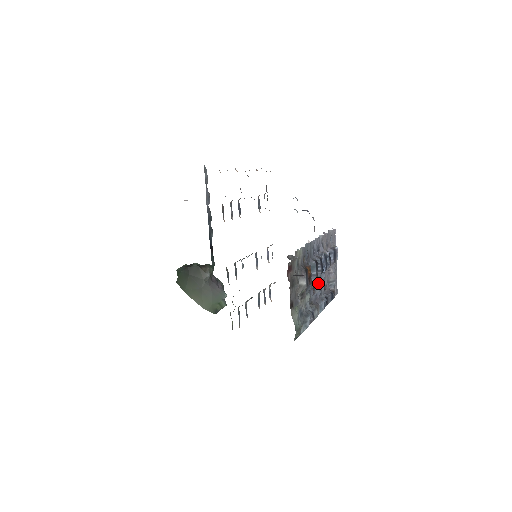
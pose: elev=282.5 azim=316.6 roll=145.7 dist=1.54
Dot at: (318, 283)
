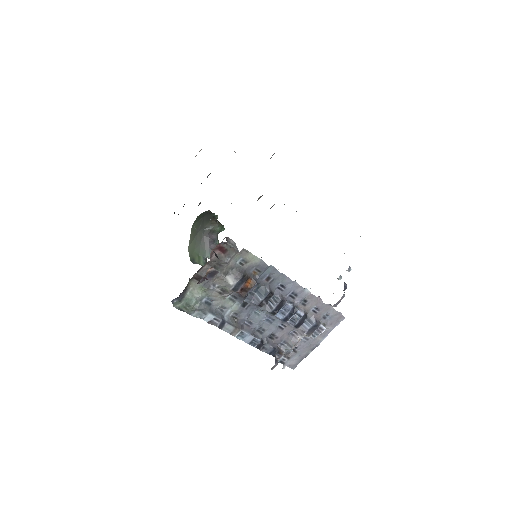
Dot at: (263, 317)
